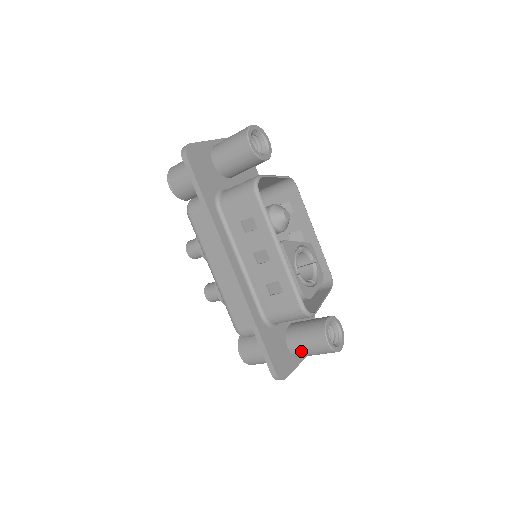
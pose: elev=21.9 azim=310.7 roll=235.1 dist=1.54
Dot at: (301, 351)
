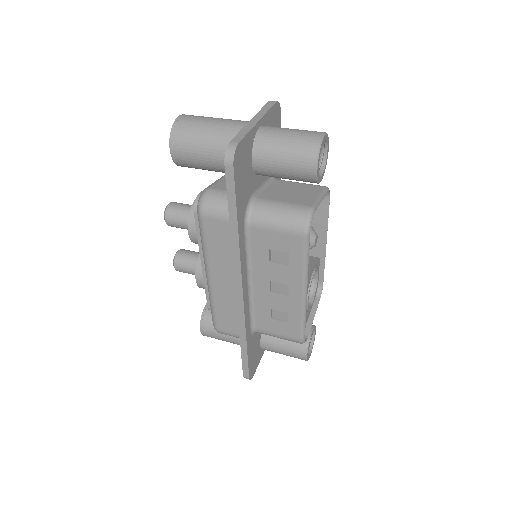
Dot at: (273, 351)
